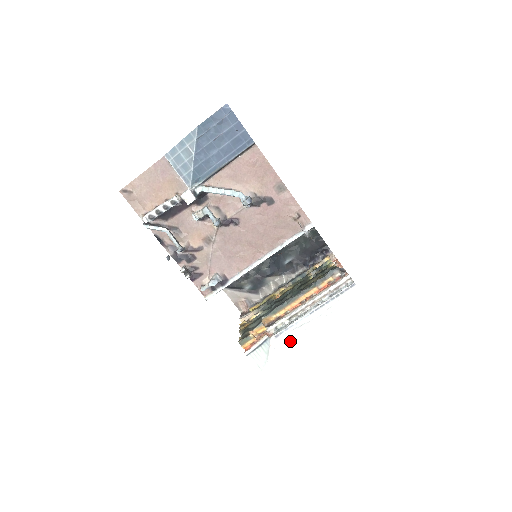
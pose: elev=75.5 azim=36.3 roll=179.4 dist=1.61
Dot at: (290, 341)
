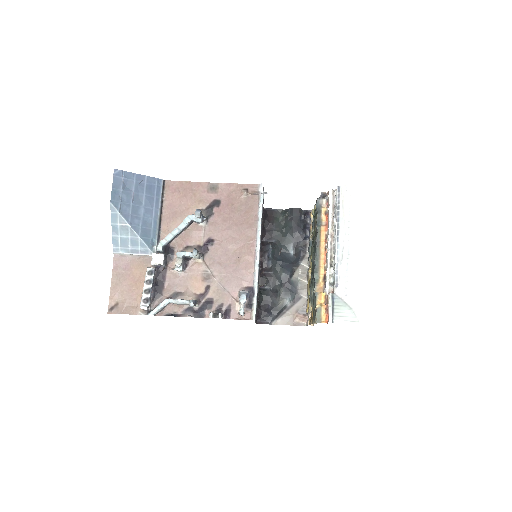
Dot at: (349, 276)
